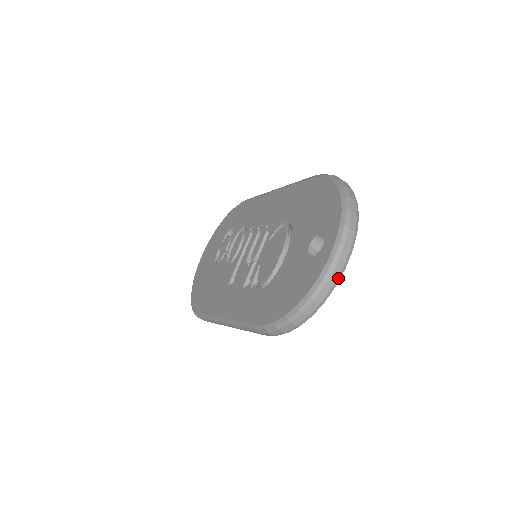
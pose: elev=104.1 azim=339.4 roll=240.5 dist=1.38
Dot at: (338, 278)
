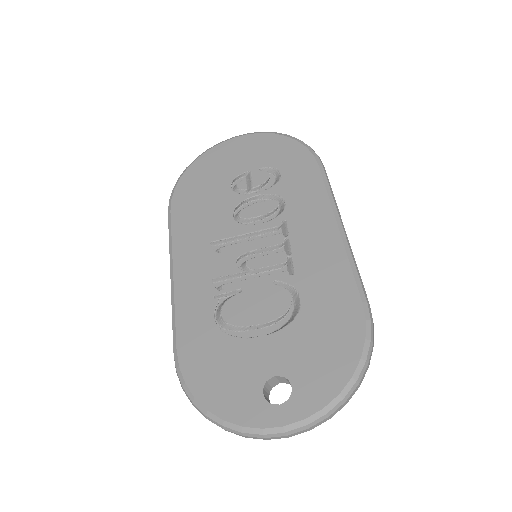
Dot at: (255, 438)
